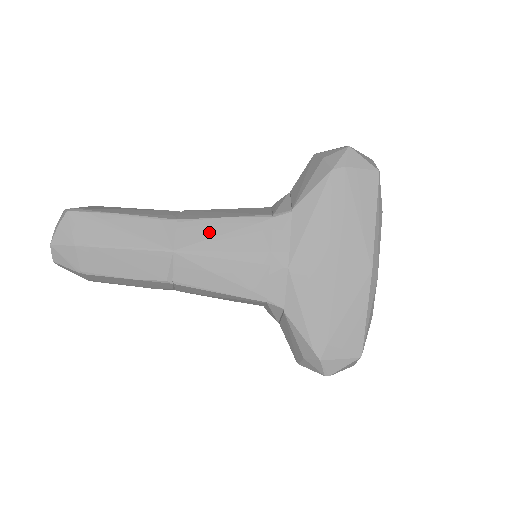
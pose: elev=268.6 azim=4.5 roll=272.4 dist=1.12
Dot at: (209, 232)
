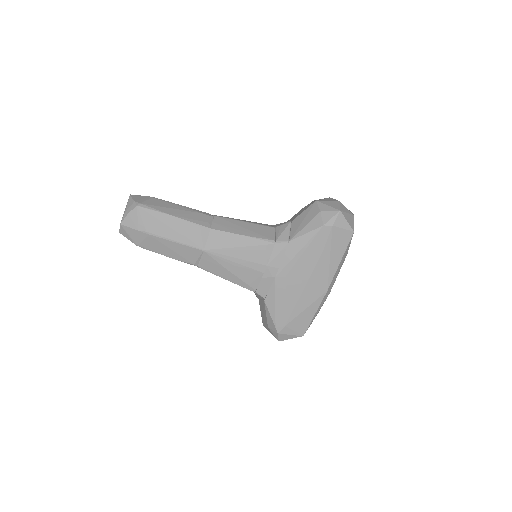
Dot at: (230, 243)
